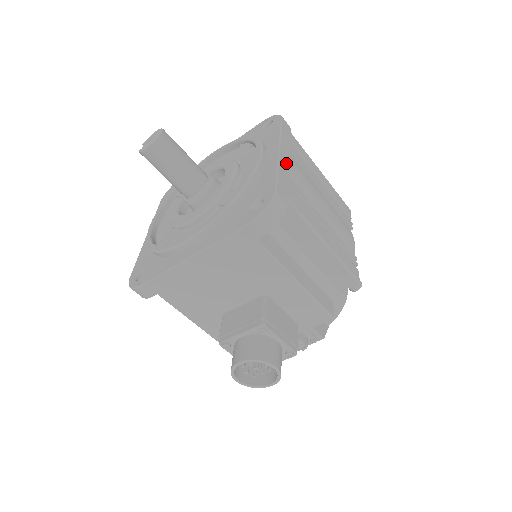
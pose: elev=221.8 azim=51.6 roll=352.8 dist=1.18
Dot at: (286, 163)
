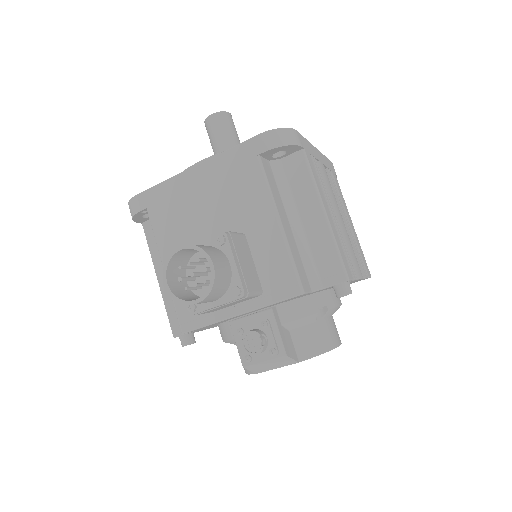
Dot at: (317, 156)
